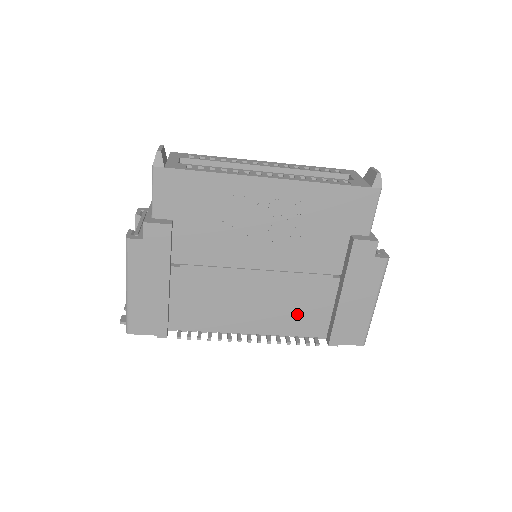
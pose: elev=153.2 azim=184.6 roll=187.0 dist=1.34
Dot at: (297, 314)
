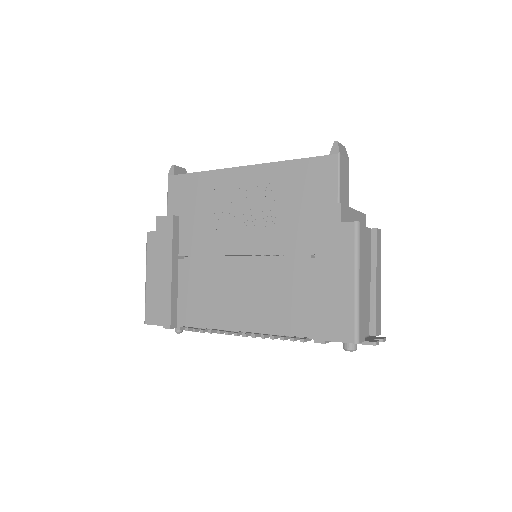
Dot at: (283, 306)
